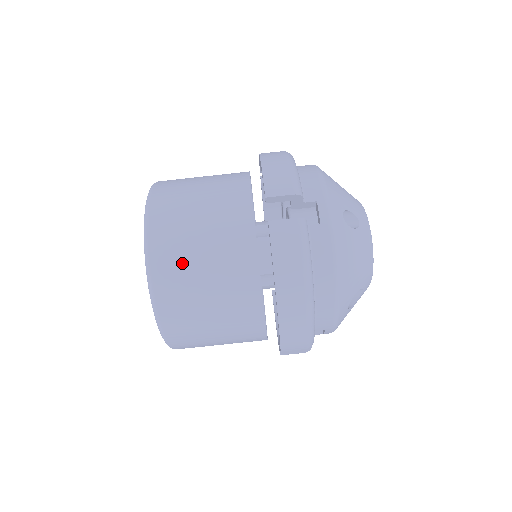
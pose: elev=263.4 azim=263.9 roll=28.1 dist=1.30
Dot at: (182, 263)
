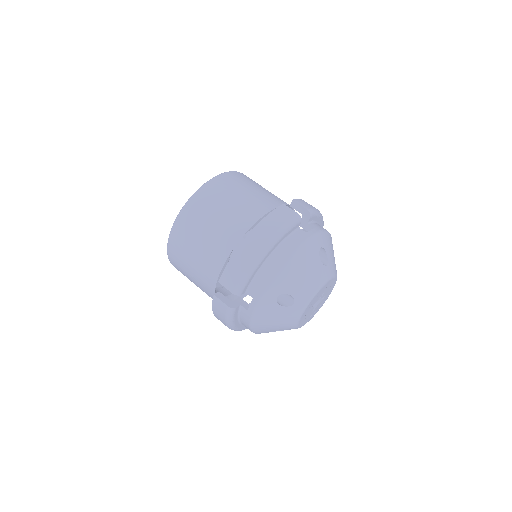
Dot at: (226, 191)
